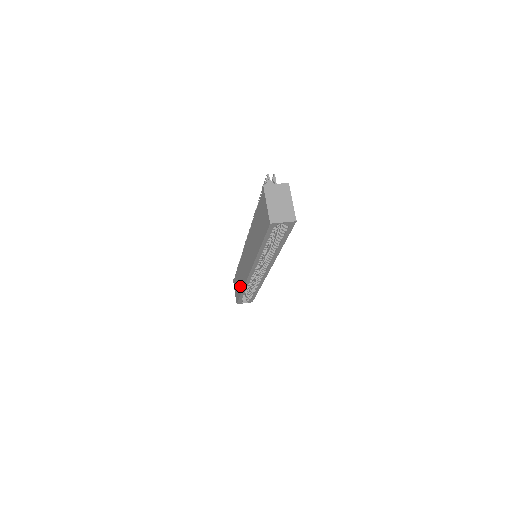
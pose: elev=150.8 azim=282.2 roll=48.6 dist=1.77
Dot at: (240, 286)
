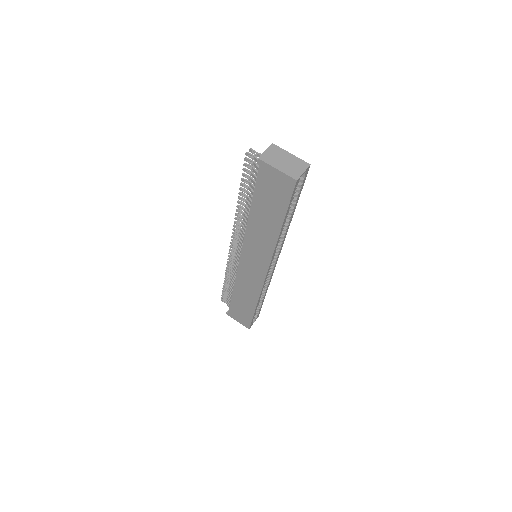
Dot at: (249, 304)
